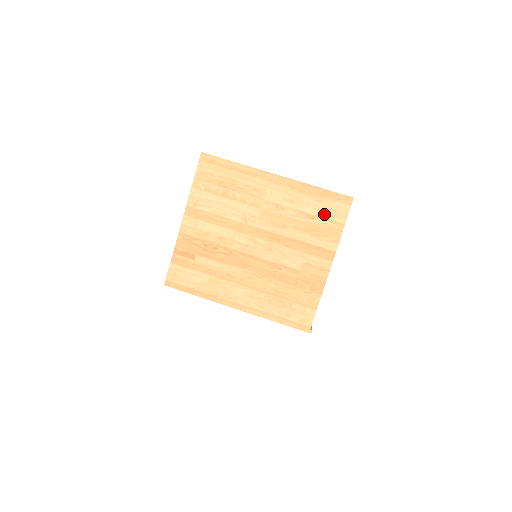
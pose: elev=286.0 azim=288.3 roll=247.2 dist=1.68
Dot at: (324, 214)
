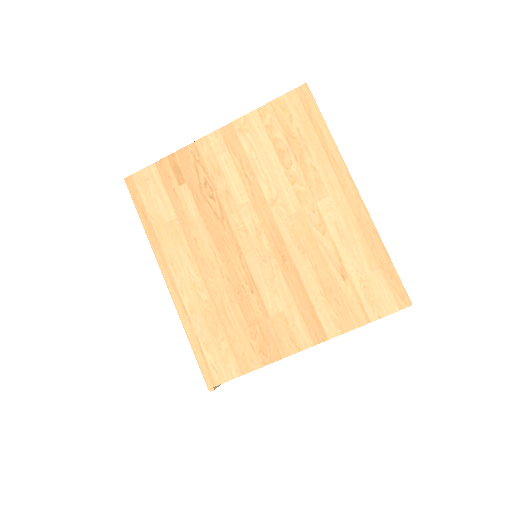
Dot at: (361, 286)
